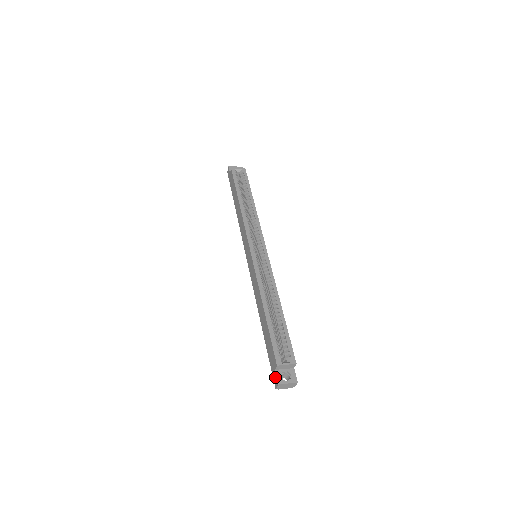
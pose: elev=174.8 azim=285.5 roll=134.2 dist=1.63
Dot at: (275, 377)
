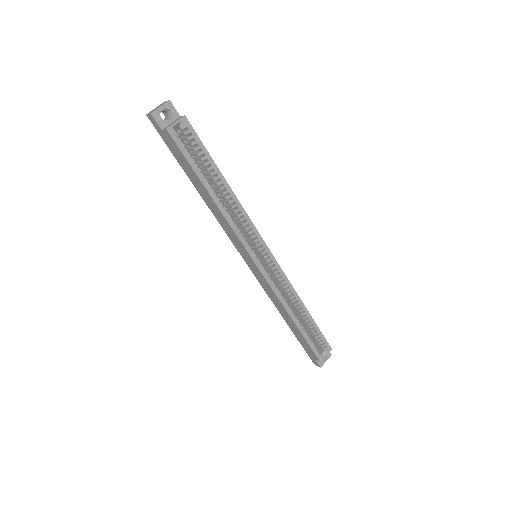
Dot at: (315, 362)
